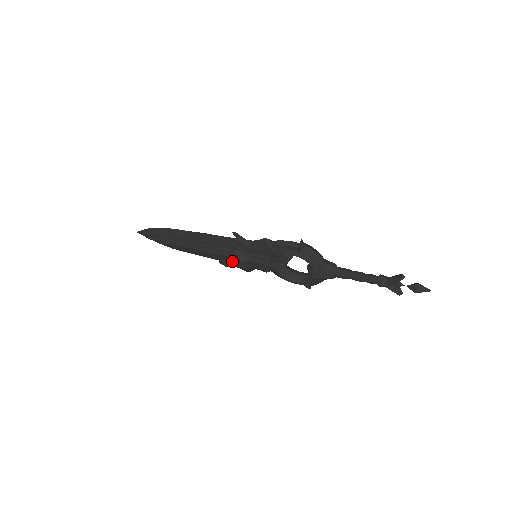
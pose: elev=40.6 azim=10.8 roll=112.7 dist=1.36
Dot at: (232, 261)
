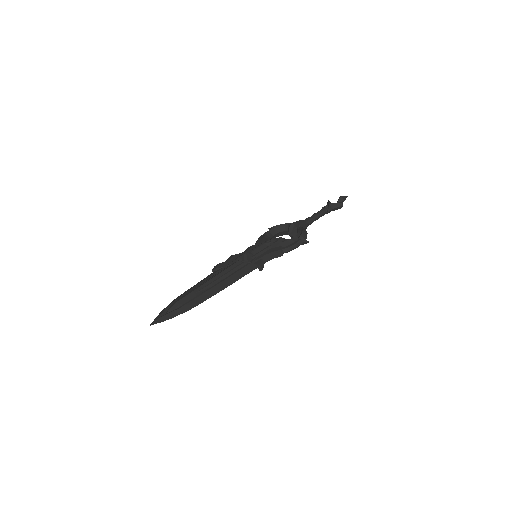
Dot at: occluded
